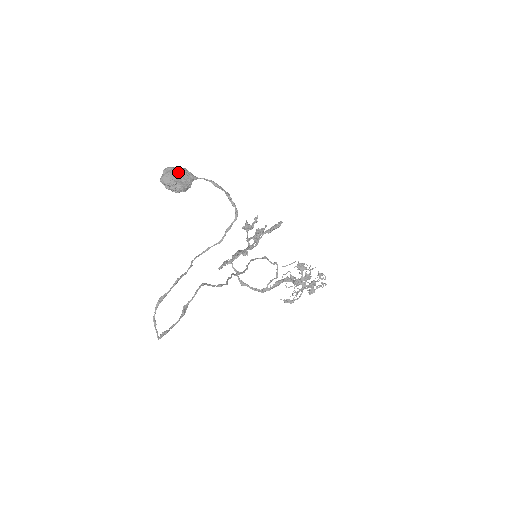
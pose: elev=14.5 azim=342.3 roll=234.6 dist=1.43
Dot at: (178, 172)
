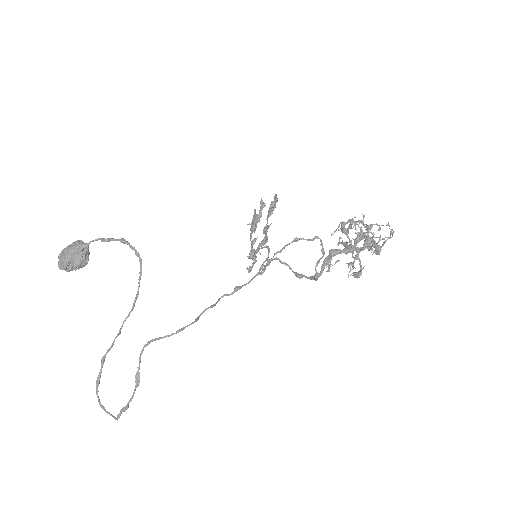
Dot at: (68, 251)
